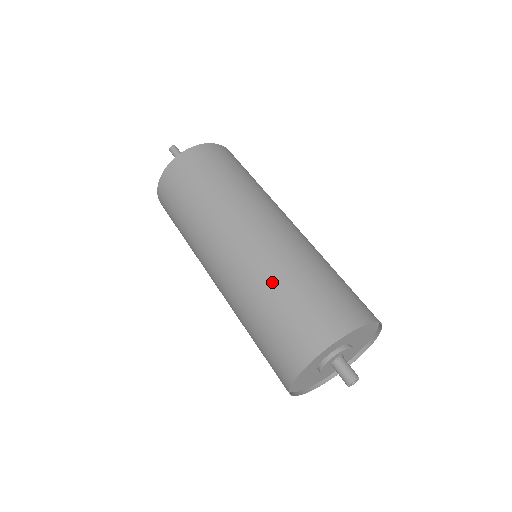
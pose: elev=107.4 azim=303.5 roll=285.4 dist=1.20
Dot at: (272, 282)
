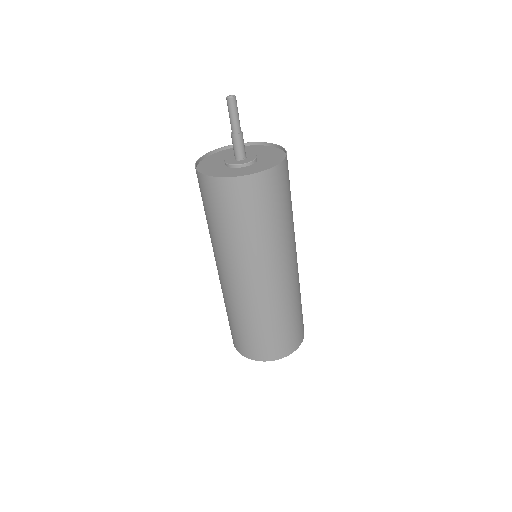
Dot at: (253, 319)
